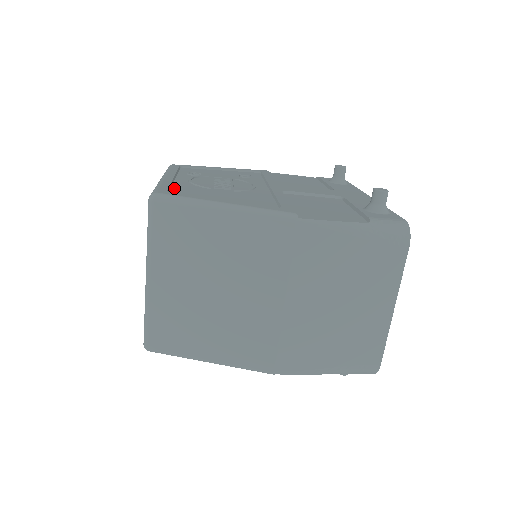
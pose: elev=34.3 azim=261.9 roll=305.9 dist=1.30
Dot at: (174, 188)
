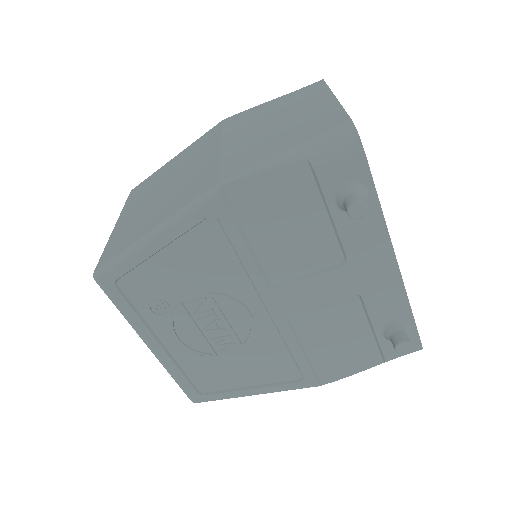
Dot at: occluded
